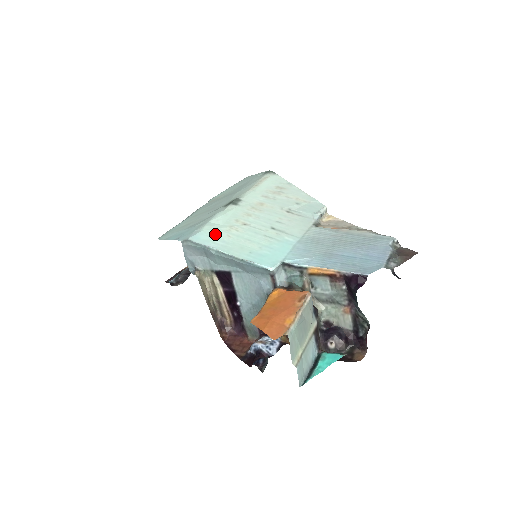
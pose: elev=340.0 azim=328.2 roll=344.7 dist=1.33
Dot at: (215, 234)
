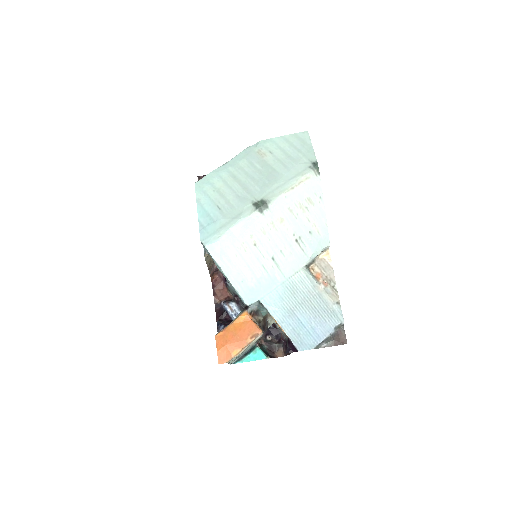
Dot at: (227, 249)
